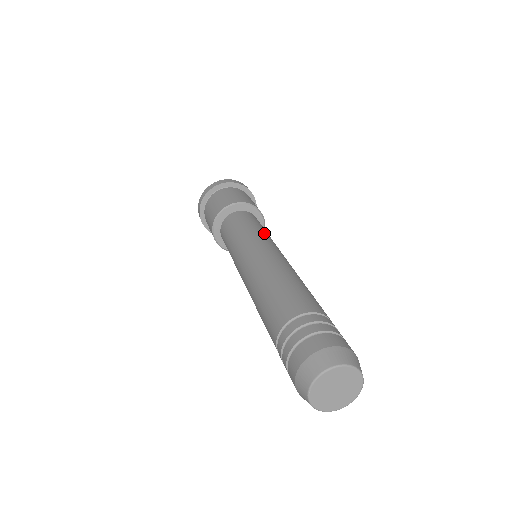
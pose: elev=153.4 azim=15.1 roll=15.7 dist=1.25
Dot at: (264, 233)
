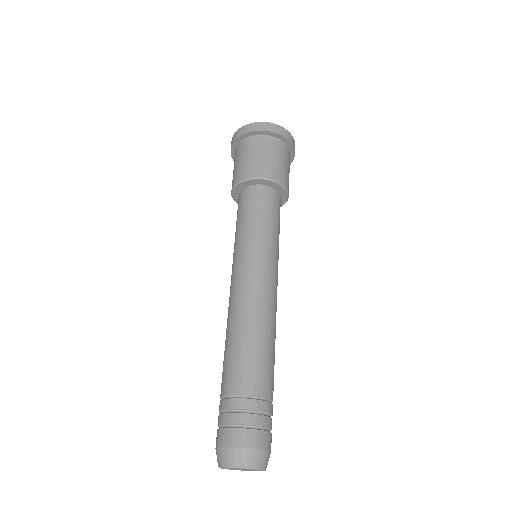
Dot at: (276, 244)
